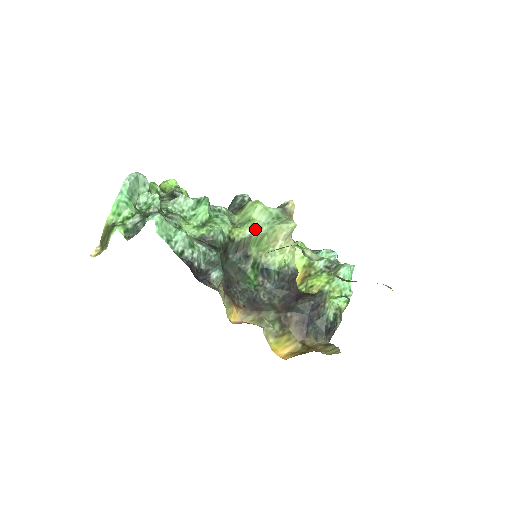
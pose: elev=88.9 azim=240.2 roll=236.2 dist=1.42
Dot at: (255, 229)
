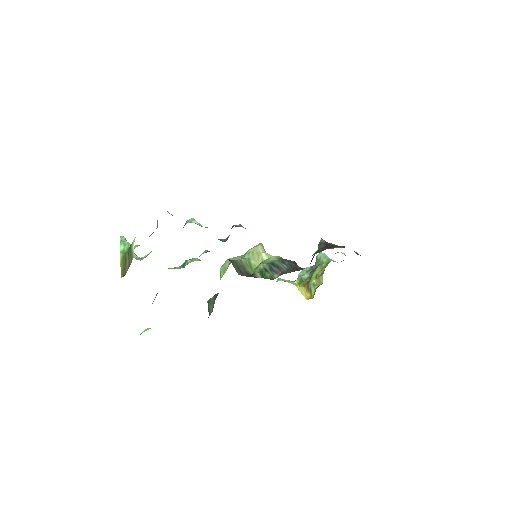
Dot at: (239, 257)
